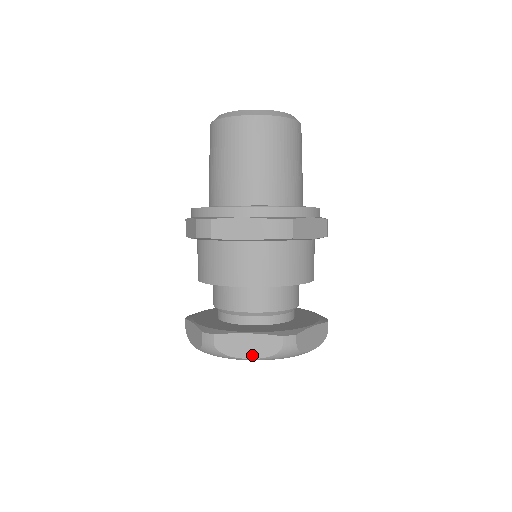
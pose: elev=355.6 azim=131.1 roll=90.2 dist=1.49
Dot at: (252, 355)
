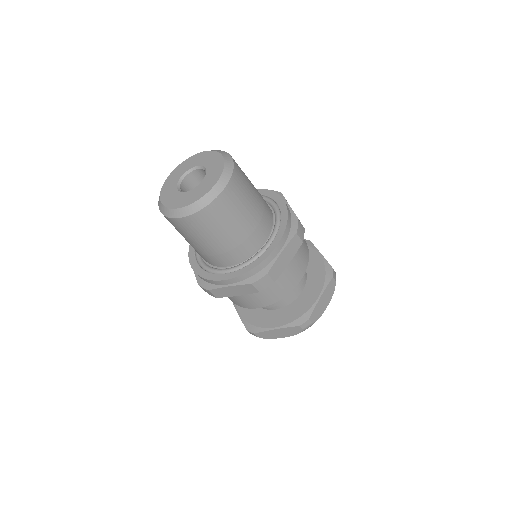
Dot at: (285, 336)
